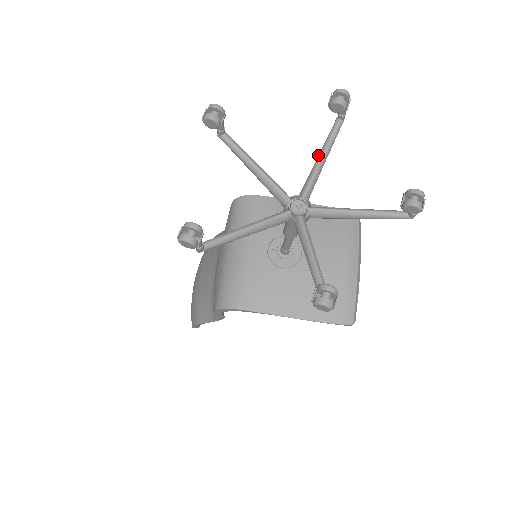
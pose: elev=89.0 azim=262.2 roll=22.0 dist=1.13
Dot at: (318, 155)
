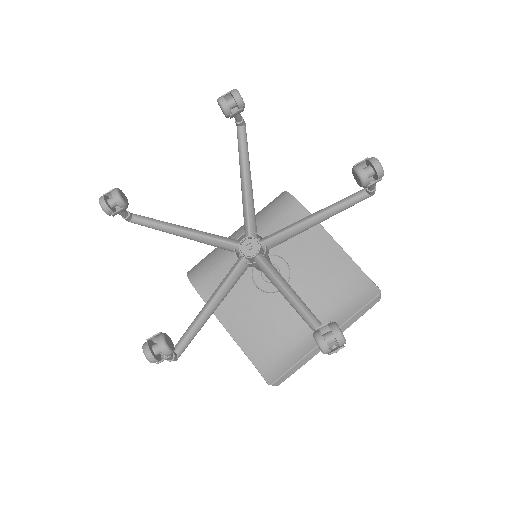
Dot at: (315, 212)
